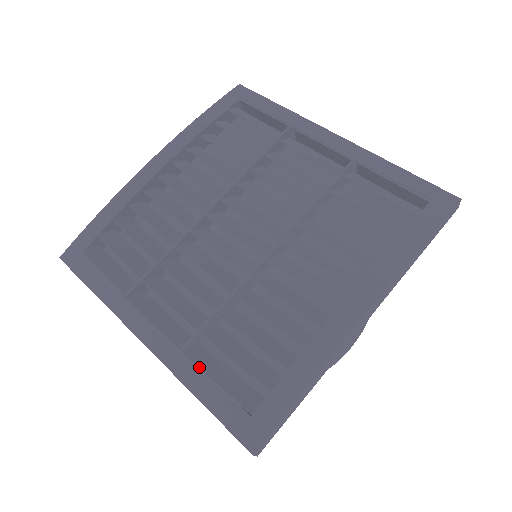
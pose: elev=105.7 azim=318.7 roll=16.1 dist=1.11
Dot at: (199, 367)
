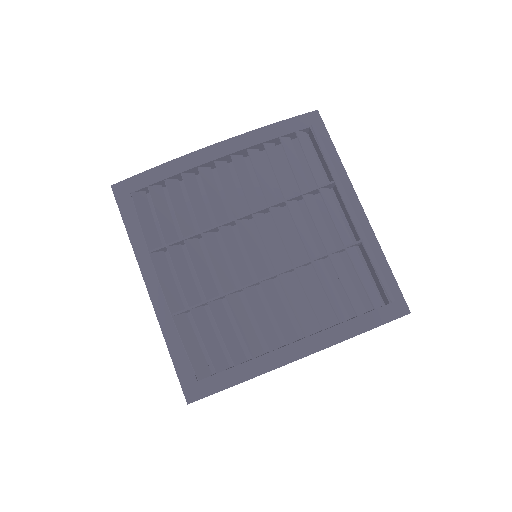
Dot at: (179, 333)
